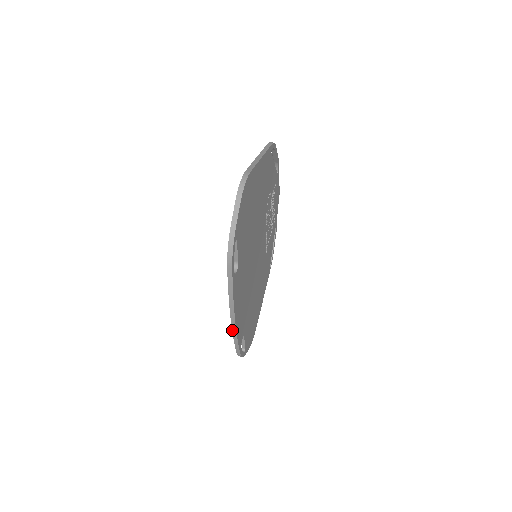
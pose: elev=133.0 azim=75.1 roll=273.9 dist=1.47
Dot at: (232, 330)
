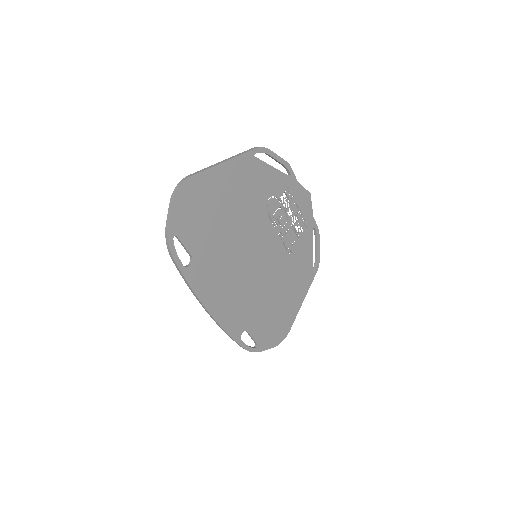
Dot at: occluded
